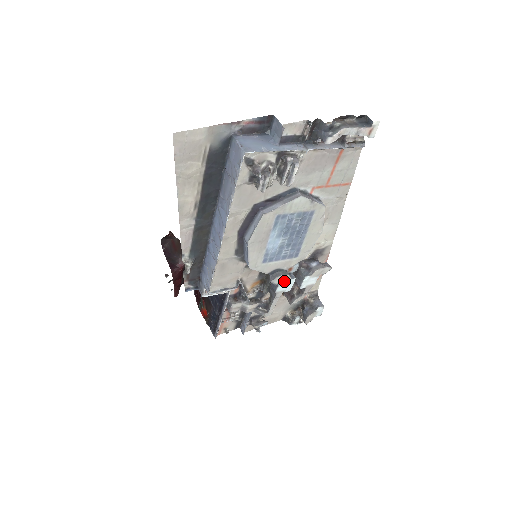
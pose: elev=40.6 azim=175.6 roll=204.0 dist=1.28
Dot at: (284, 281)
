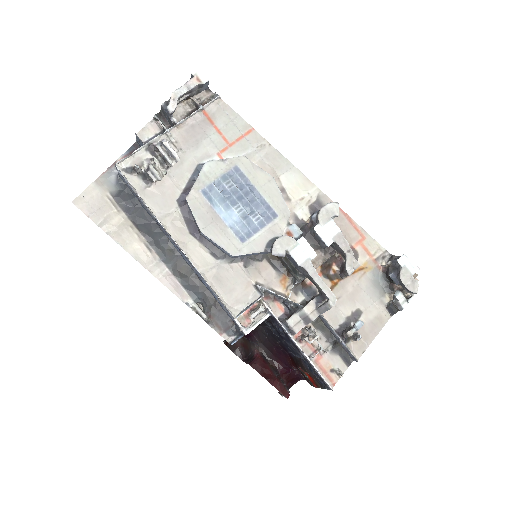
Dot at: (290, 246)
